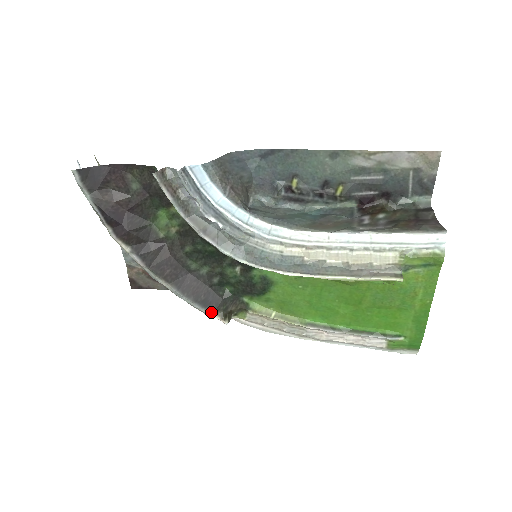
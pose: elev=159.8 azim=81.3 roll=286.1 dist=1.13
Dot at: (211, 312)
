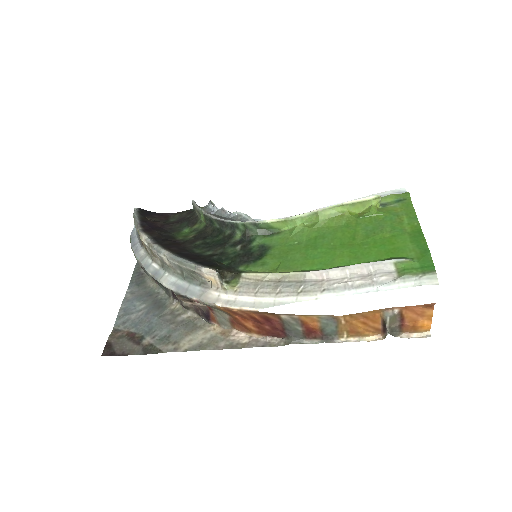
Dot at: (204, 266)
